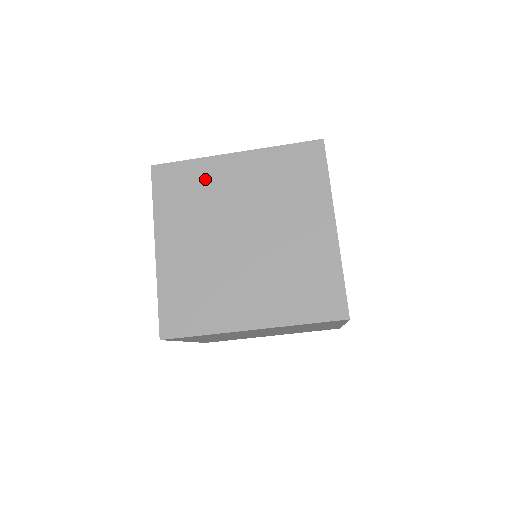
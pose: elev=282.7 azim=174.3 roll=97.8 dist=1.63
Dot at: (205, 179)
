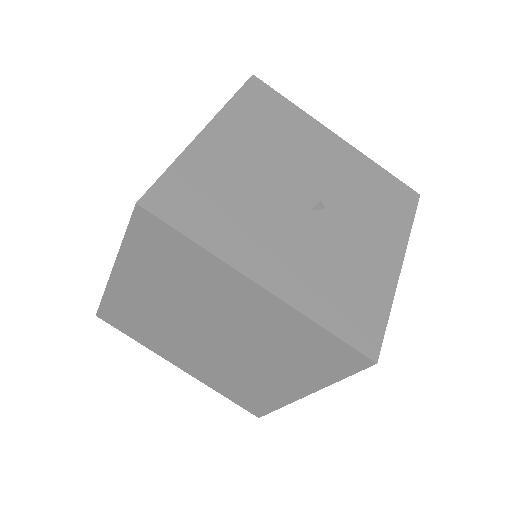
Dot at: (130, 306)
